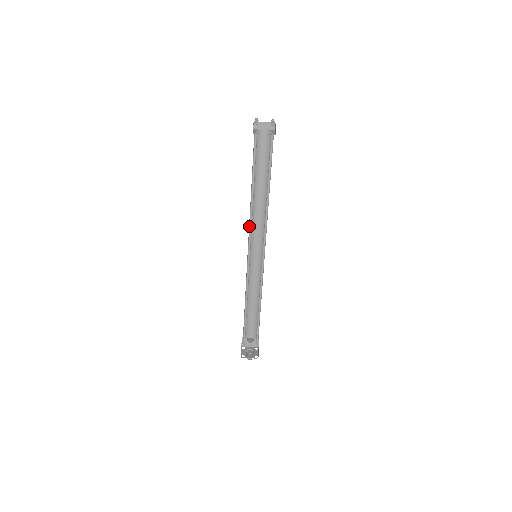
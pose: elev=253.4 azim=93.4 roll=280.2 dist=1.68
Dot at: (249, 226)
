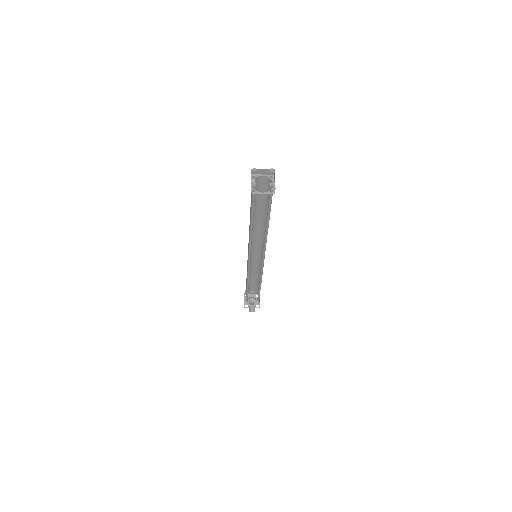
Dot at: (249, 244)
